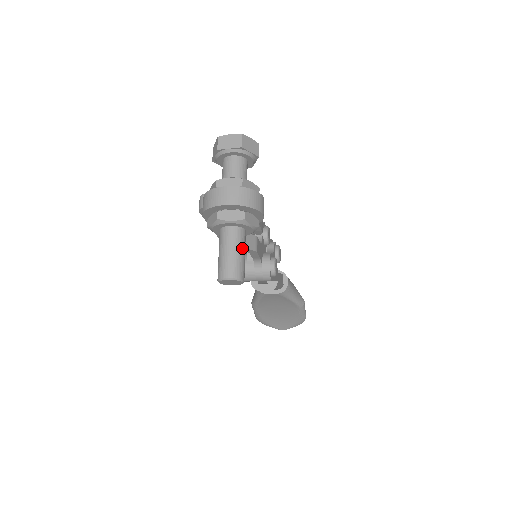
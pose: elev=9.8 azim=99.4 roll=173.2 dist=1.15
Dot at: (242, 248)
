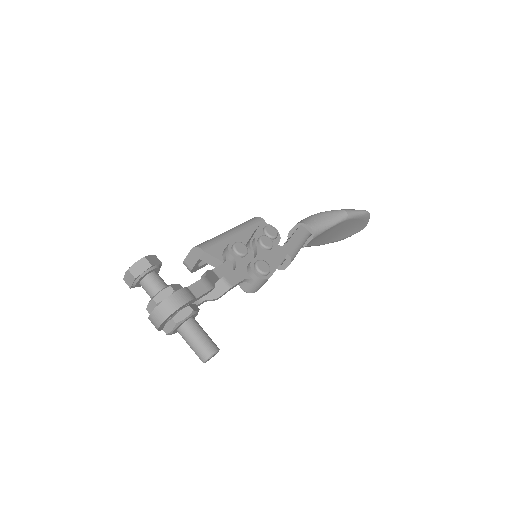
Dot at: (196, 335)
